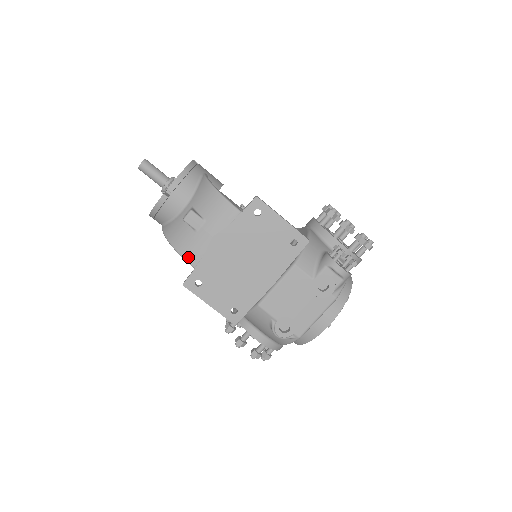
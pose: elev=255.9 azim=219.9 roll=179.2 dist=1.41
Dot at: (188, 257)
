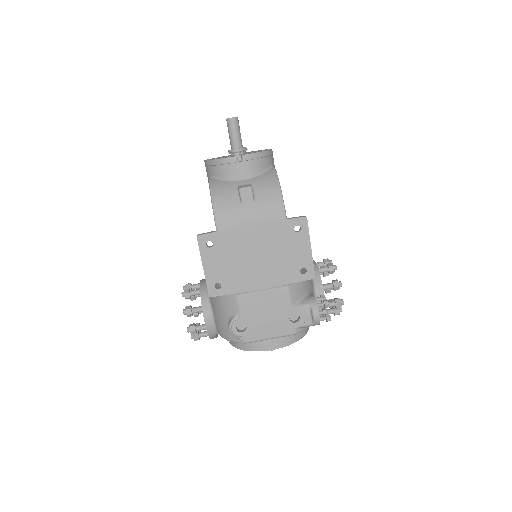
Dot at: (219, 219)
